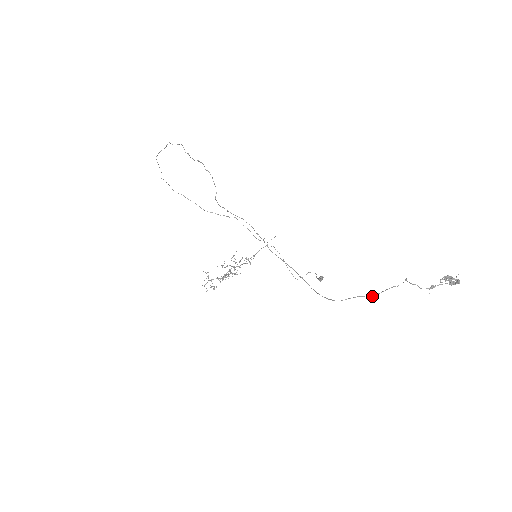
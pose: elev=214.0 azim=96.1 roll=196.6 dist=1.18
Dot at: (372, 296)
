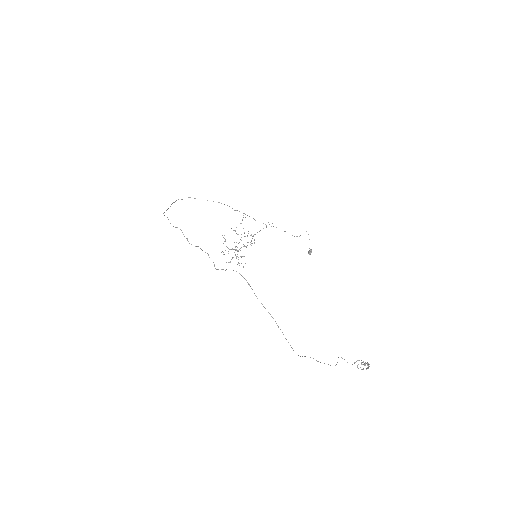
Dot at: occluded
